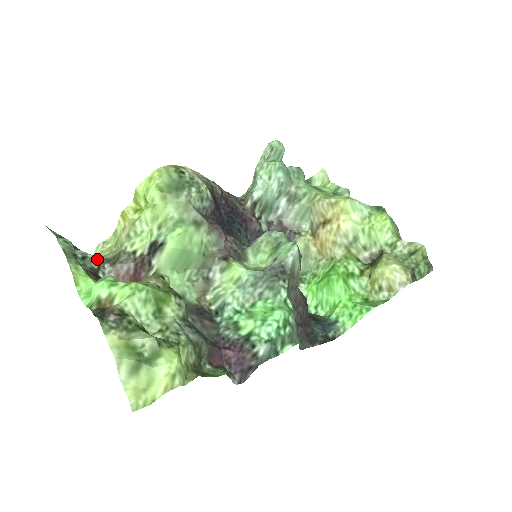
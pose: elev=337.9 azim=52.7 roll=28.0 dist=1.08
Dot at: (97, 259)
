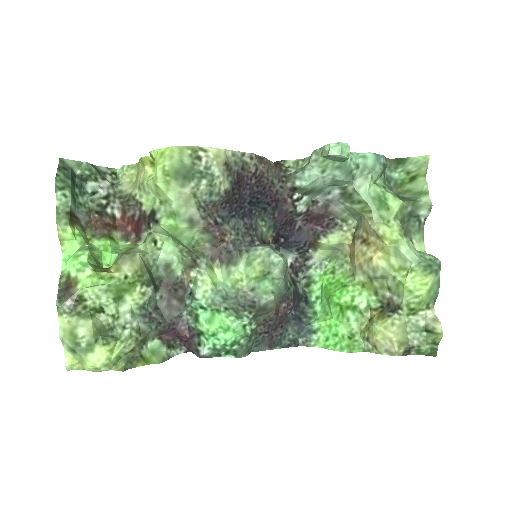
Dot at: (108, 194)
